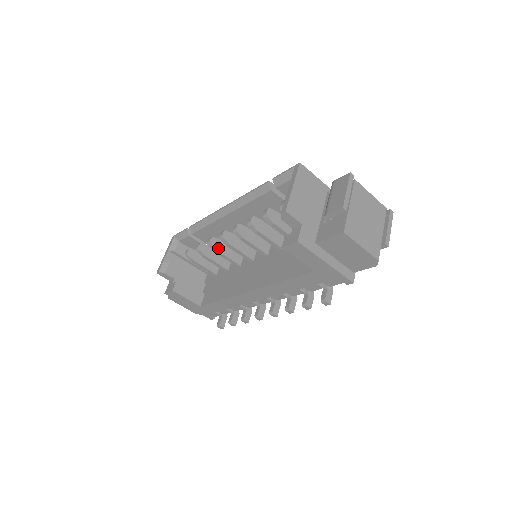
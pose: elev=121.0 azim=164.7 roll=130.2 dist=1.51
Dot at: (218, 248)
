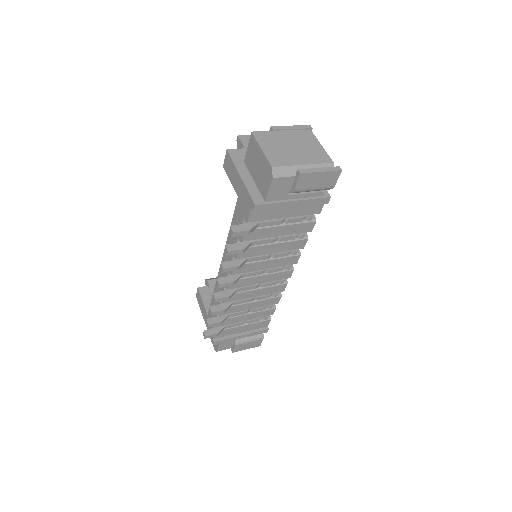
Dot at: occluded
